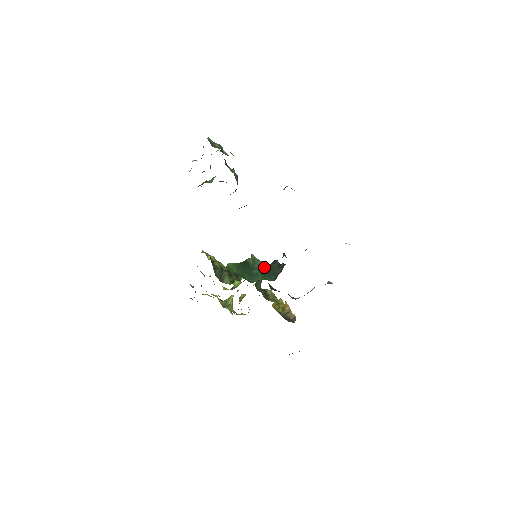
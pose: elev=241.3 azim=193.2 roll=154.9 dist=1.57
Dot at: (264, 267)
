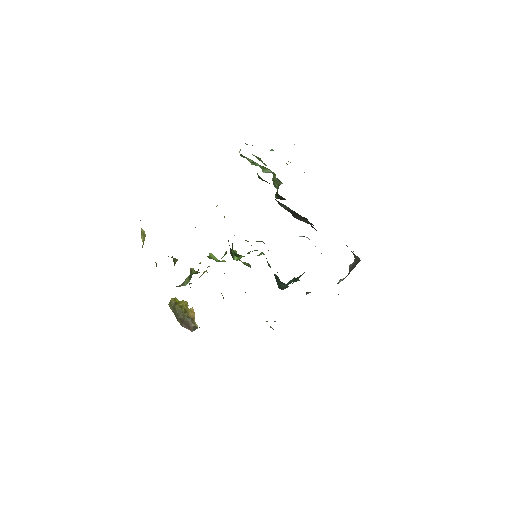
Dot at: occluded
